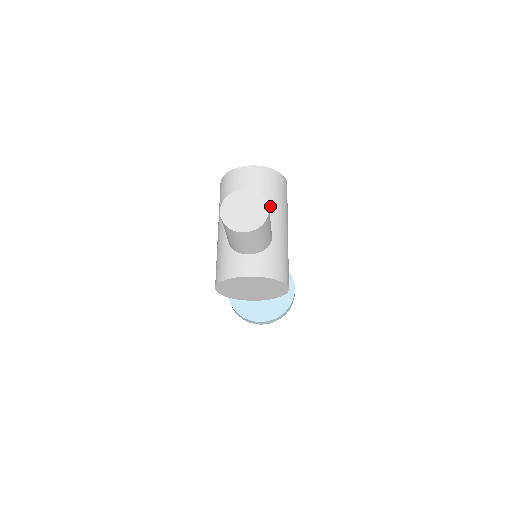
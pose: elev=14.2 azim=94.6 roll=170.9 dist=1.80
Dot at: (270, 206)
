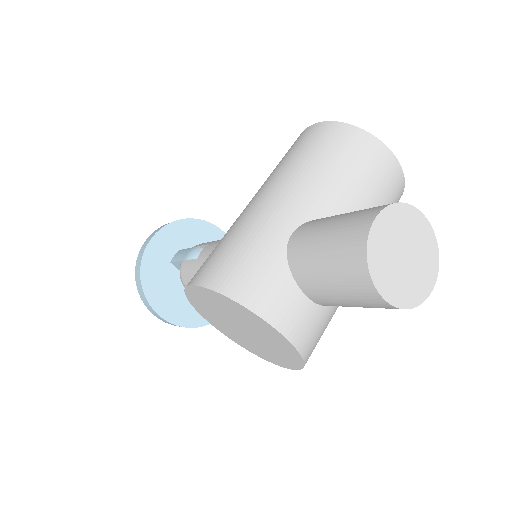
Dot at: occluded
